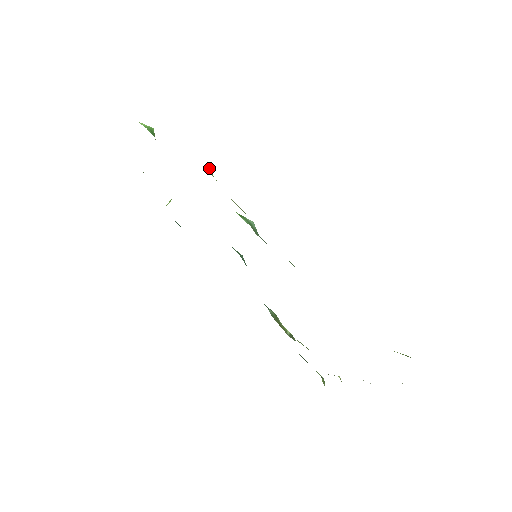
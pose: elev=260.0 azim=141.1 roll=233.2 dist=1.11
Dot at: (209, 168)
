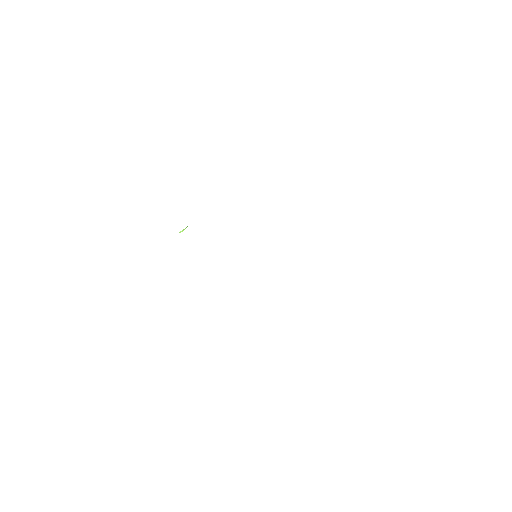
Dot at: occluded
